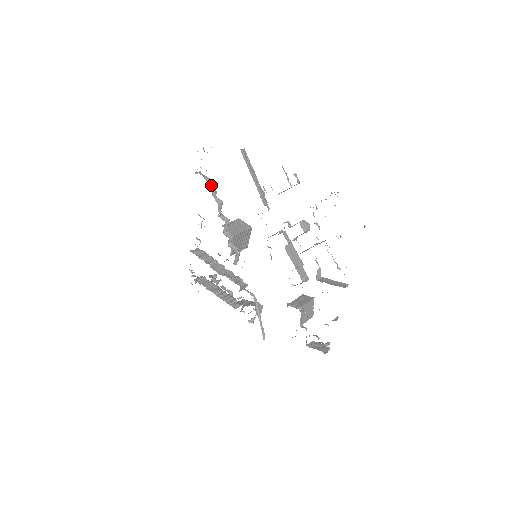
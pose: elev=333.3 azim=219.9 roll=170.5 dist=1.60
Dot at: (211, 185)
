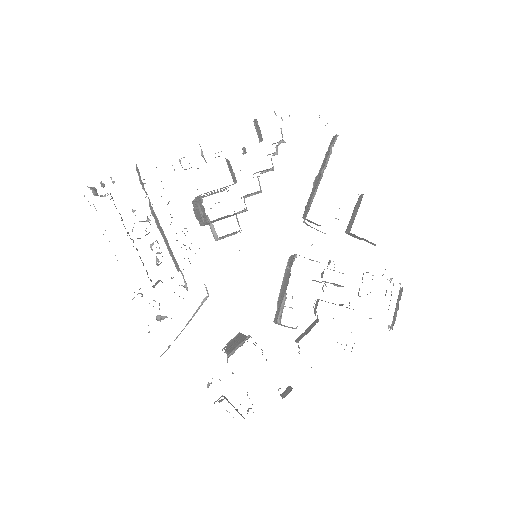
Dot at: (280, 143)
